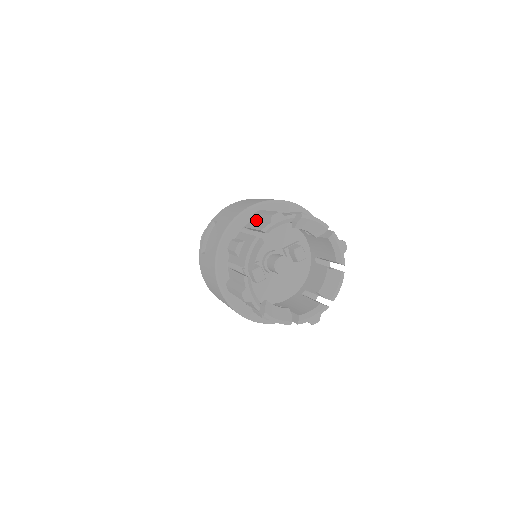
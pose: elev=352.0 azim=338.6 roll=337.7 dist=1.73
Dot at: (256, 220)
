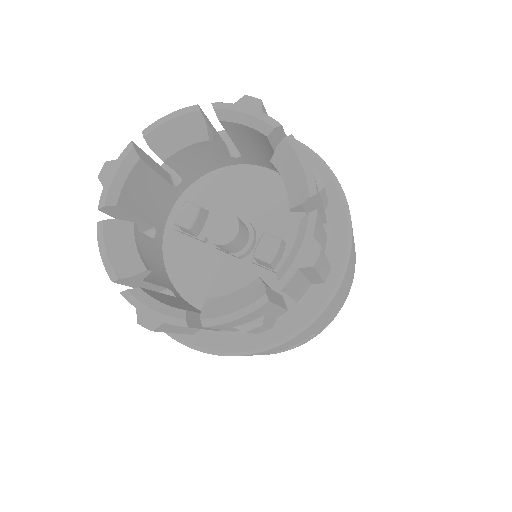
Dot at: occluded
